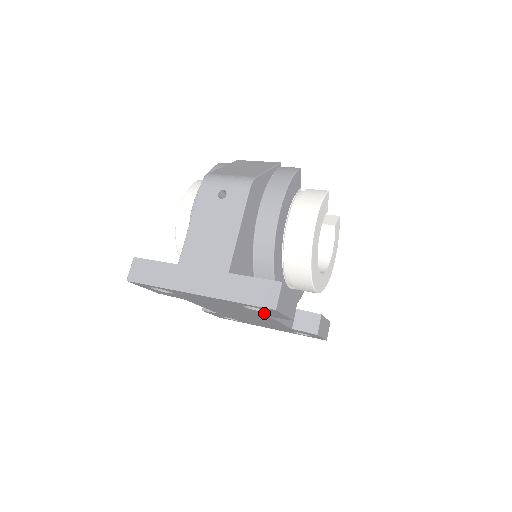
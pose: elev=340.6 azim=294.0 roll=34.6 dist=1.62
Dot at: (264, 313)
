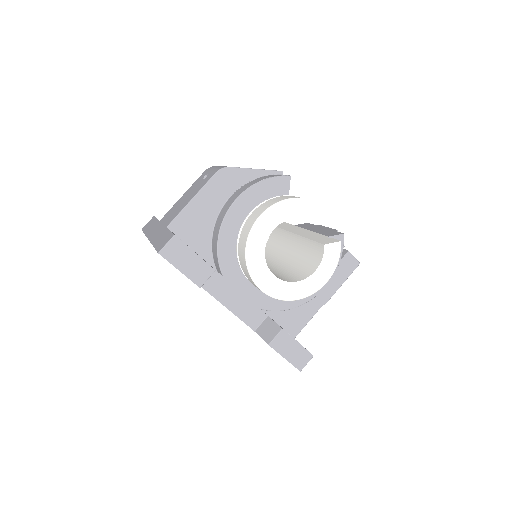
Dot at: occluded
